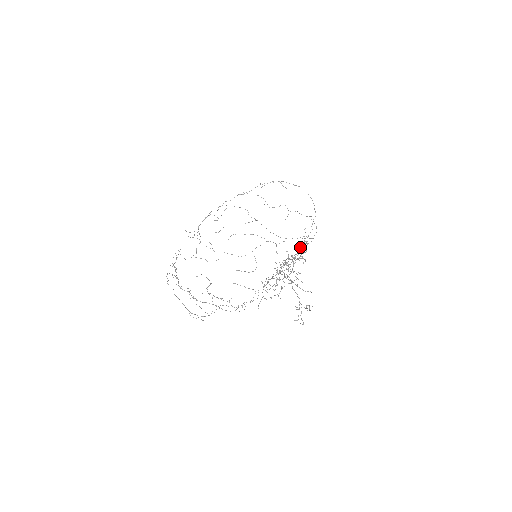
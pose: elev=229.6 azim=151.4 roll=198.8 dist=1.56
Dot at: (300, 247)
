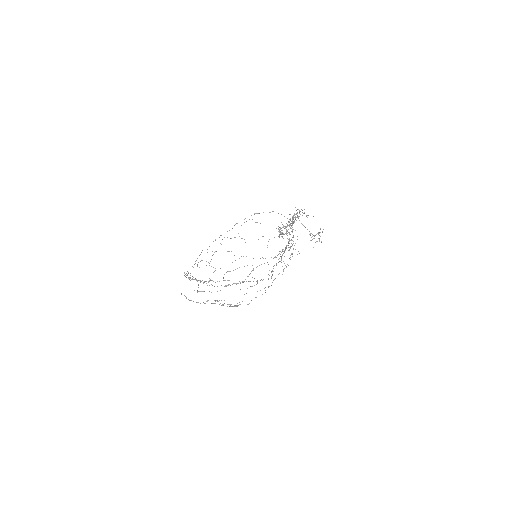
Dot at: (292, 221)
